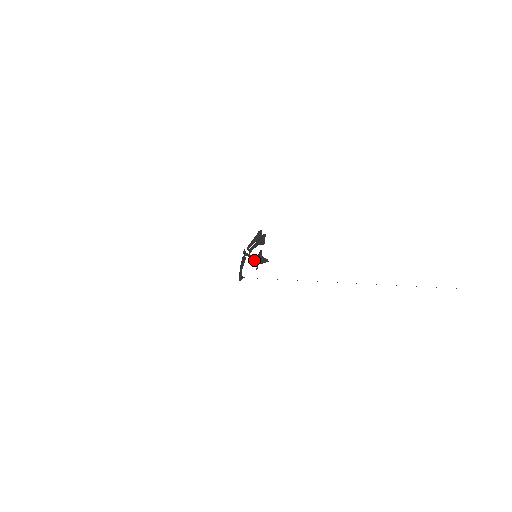
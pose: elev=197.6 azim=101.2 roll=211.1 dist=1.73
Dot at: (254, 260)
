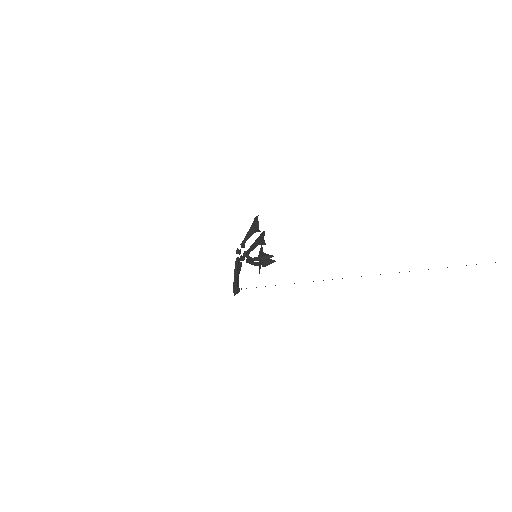
Dot at: (251, 257)
